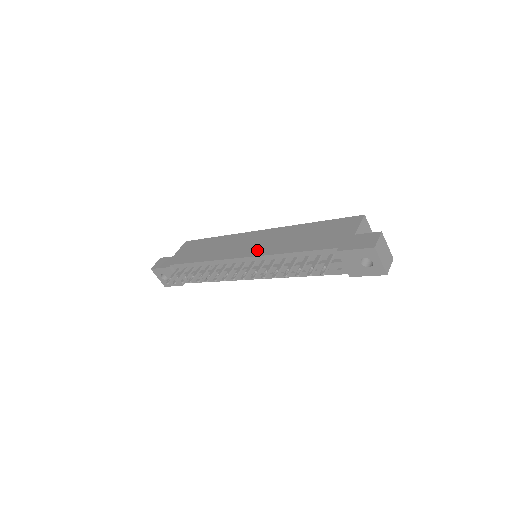
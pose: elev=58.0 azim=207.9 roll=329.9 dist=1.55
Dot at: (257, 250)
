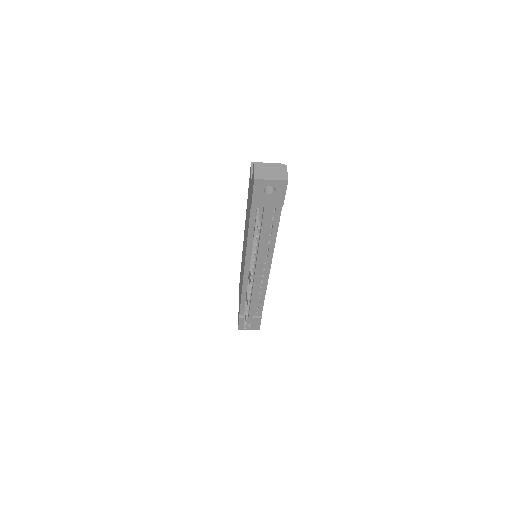
Dot at: occluded
